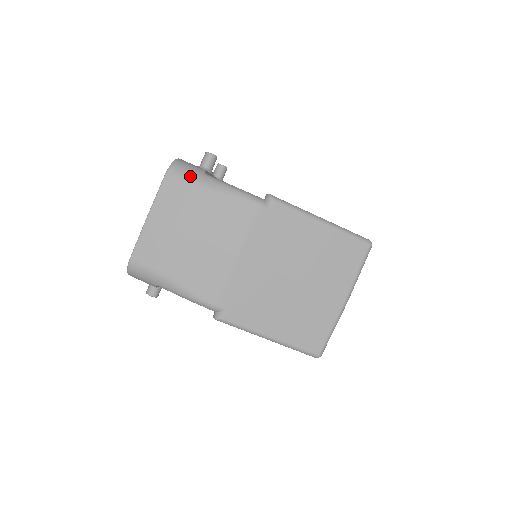
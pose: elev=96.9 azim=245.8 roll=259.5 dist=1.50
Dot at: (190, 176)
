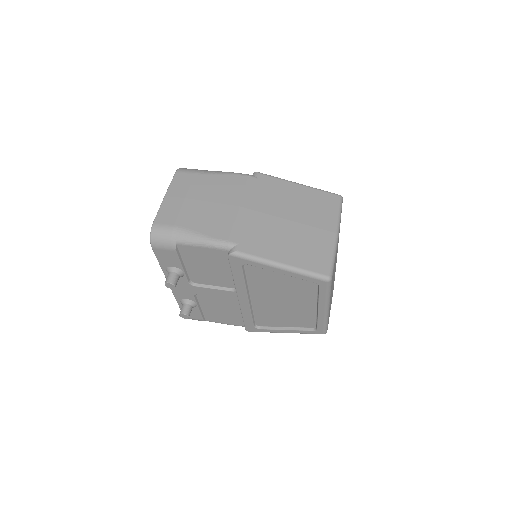
Dot at: (194, 170)
